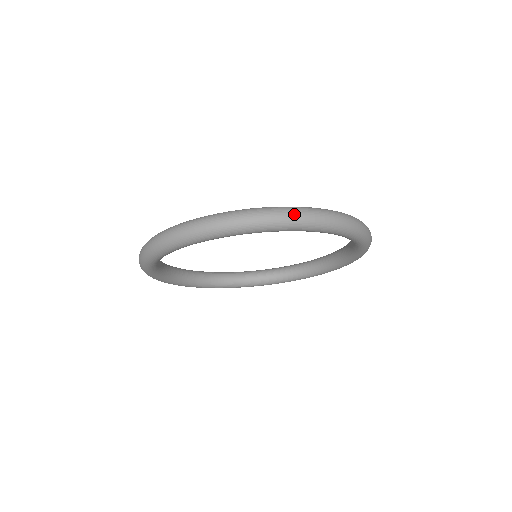
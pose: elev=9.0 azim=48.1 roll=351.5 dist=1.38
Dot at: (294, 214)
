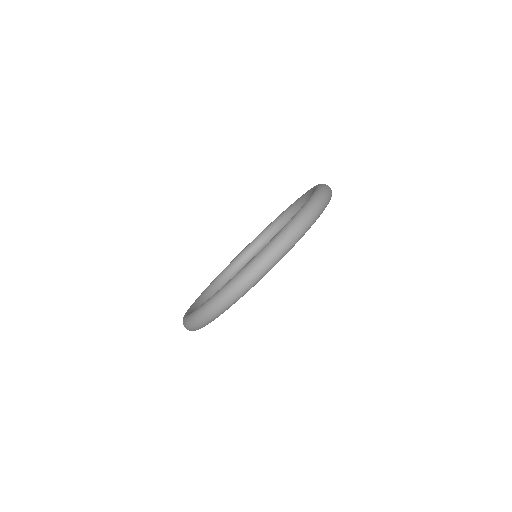
Dot at: (278, 249)
